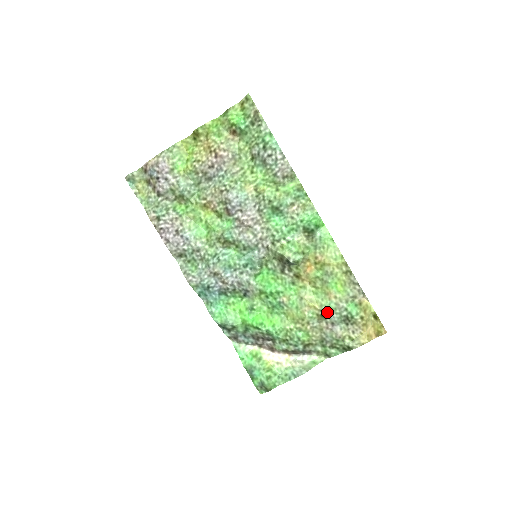
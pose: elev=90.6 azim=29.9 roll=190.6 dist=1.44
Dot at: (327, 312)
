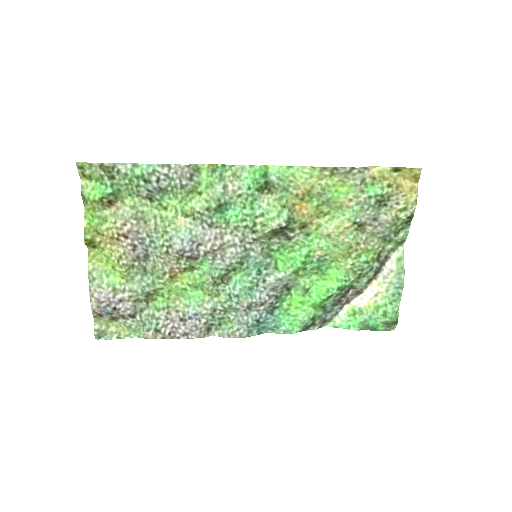
Dot at: (359, 218)
